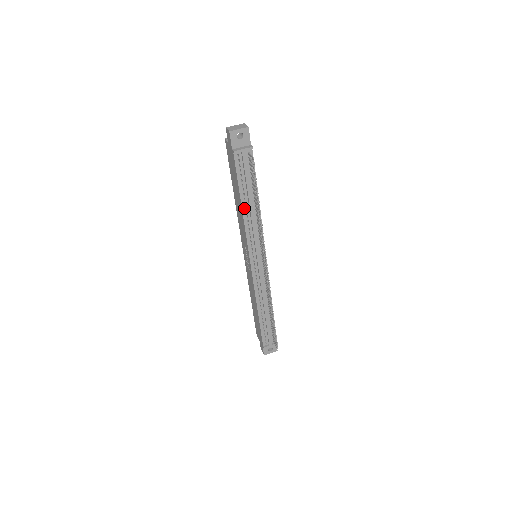
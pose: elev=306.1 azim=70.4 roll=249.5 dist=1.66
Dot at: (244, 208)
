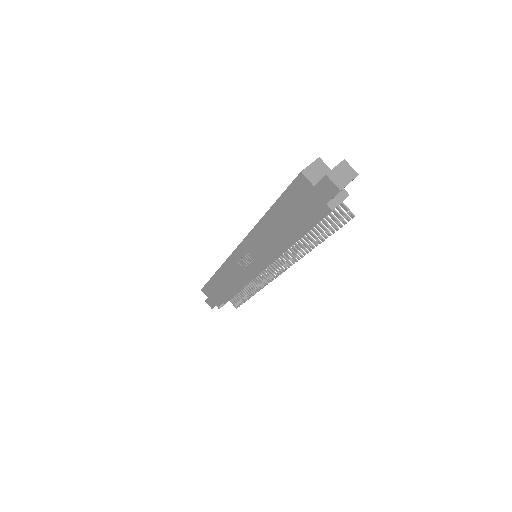
Dot at: (290, 242)
